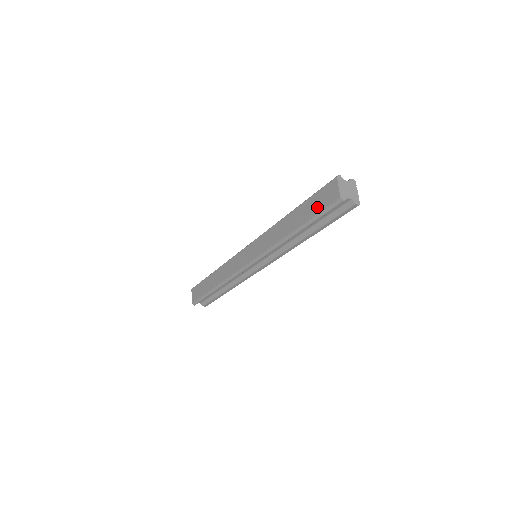
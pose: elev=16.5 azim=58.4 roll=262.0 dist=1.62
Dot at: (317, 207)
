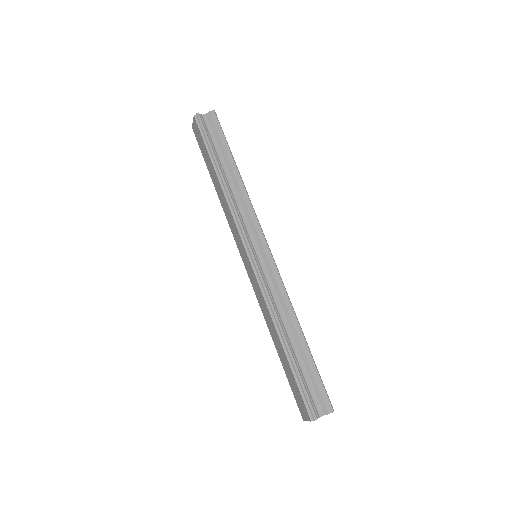
Dot at: (292, 388)
